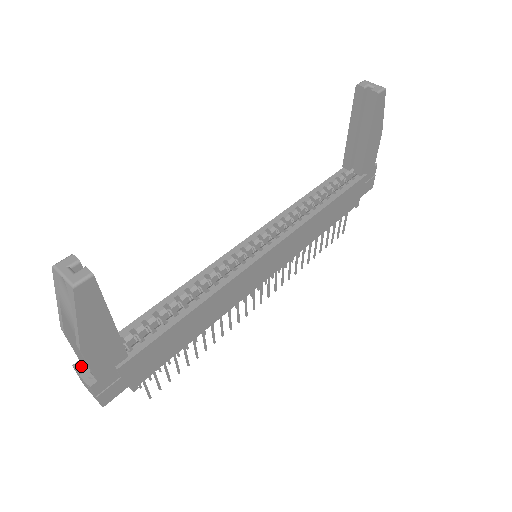
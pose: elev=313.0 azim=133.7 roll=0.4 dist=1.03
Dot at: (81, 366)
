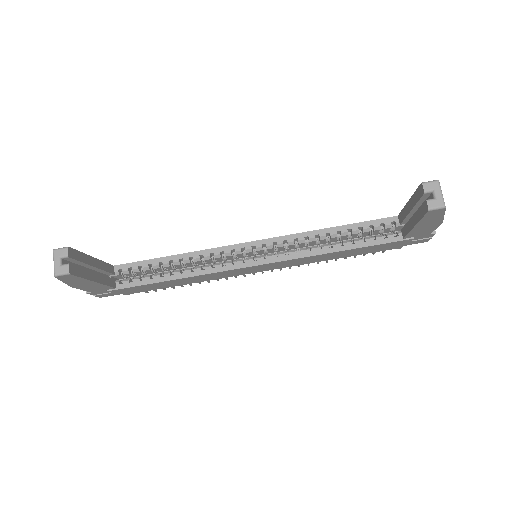
Dot at: occluded
